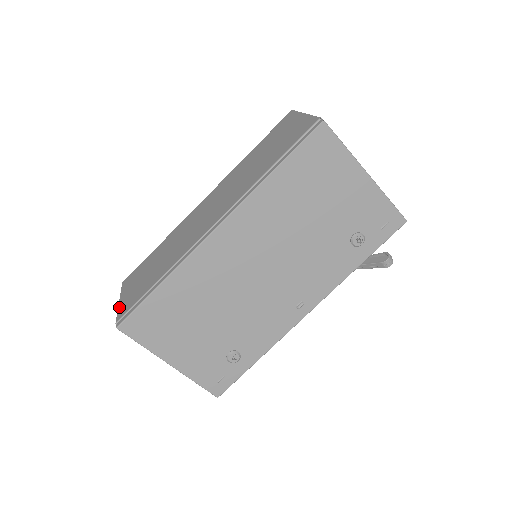
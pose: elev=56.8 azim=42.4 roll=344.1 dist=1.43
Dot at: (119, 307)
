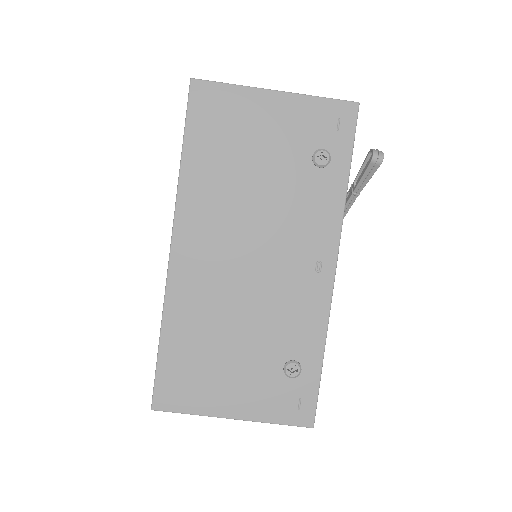
Dot at: occluded
